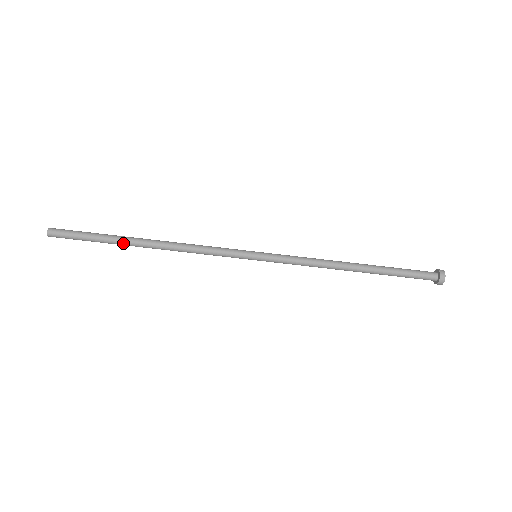
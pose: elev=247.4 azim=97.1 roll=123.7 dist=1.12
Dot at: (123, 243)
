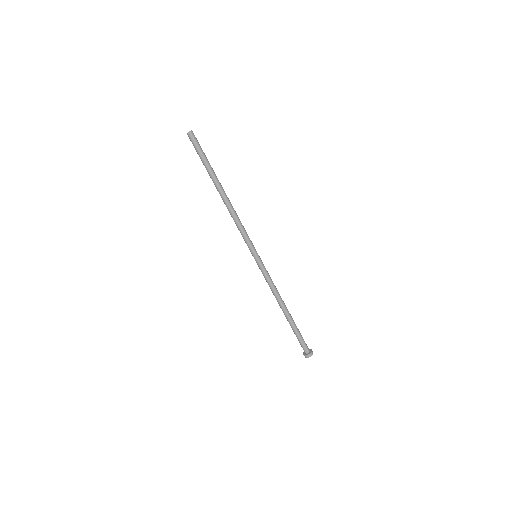
Dot at: (212, 180)
